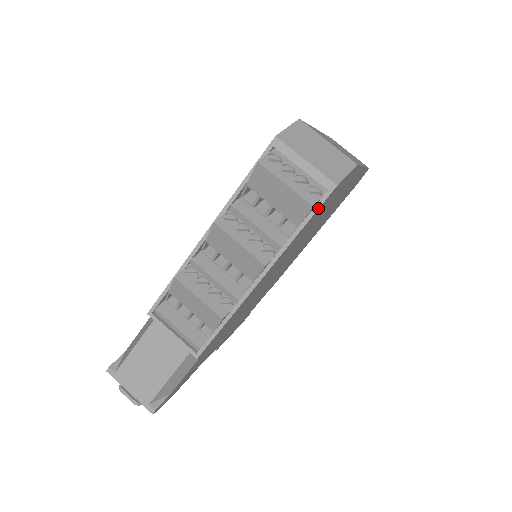
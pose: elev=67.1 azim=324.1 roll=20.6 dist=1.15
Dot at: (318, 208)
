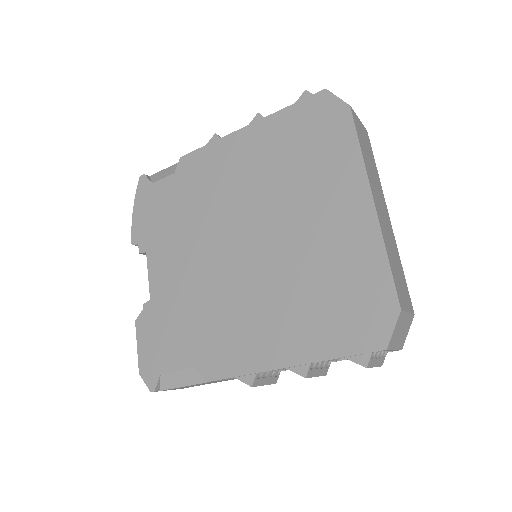
Dot at: occluded
